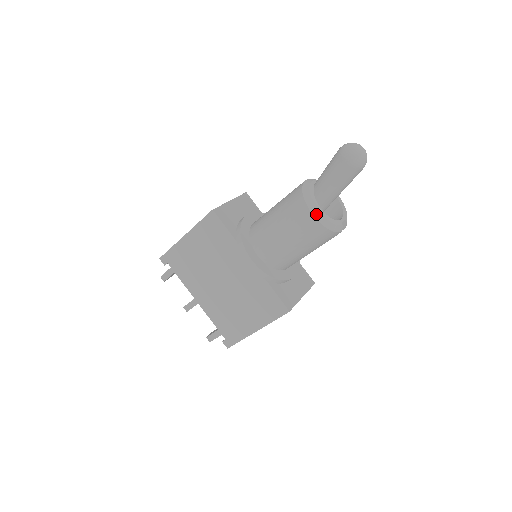
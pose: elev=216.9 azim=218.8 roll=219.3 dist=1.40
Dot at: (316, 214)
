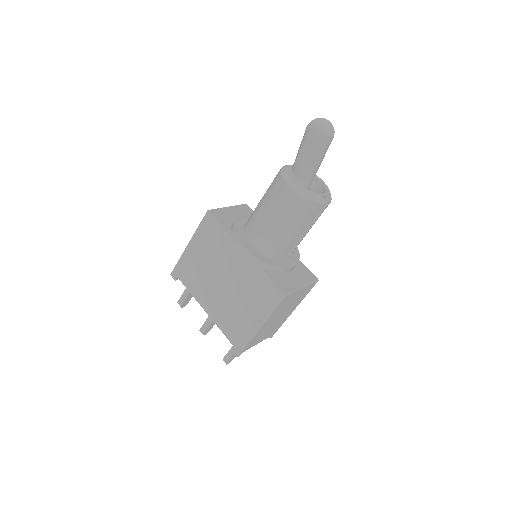
Dot at: (293, 186)
